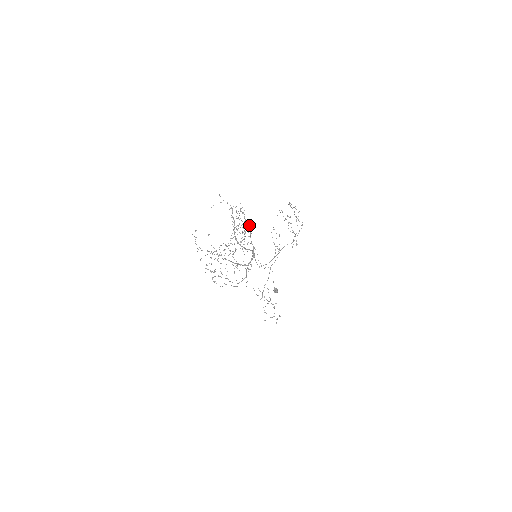
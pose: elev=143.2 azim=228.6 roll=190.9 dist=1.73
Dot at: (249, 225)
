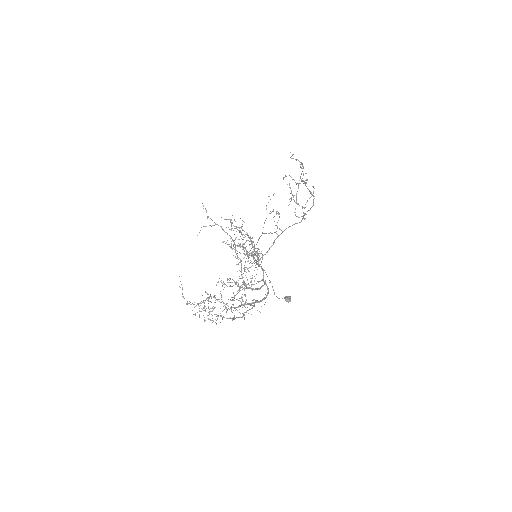
Dot at: (257, 248)
